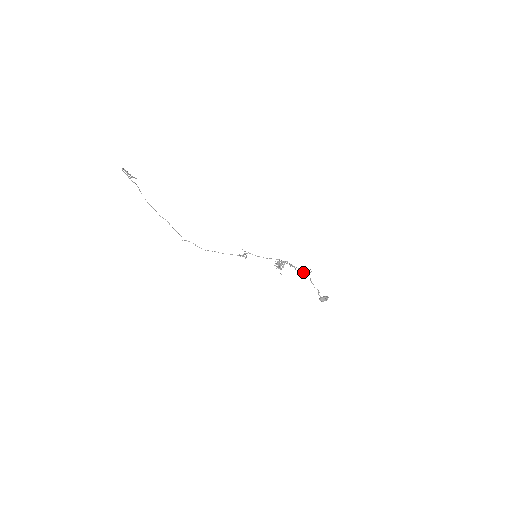
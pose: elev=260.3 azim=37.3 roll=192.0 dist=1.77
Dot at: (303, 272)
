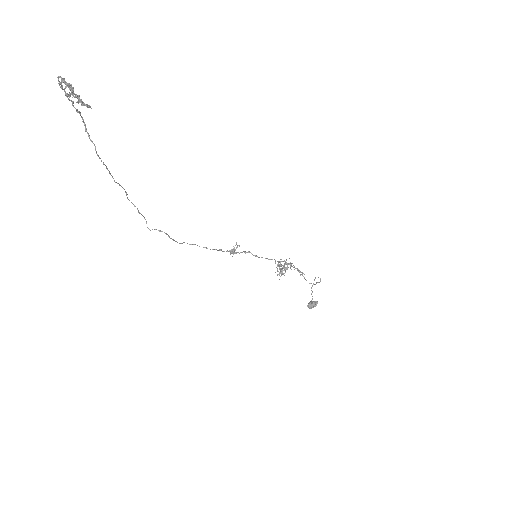
Dot at: (315, 284)
